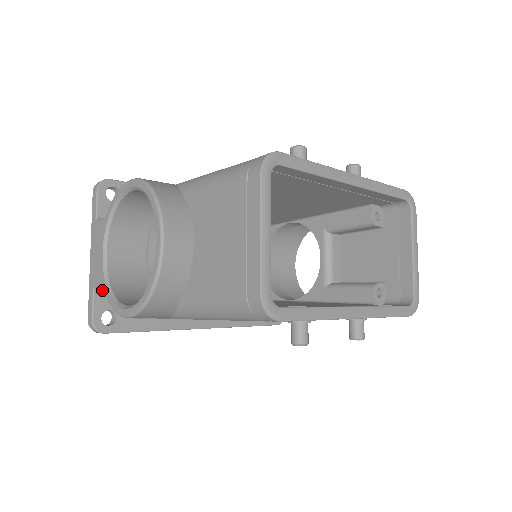
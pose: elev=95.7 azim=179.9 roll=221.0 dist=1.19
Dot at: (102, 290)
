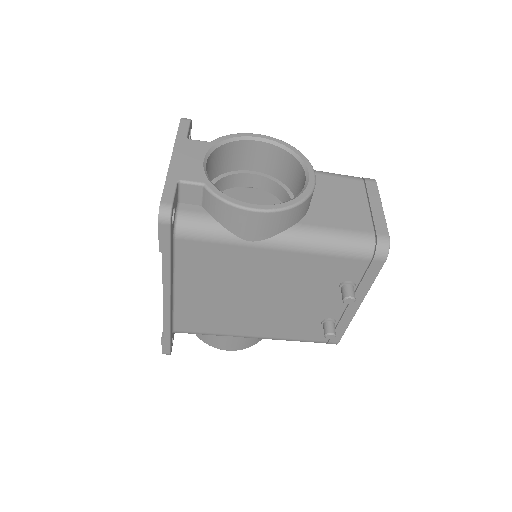
Dot at: (178, 189)
